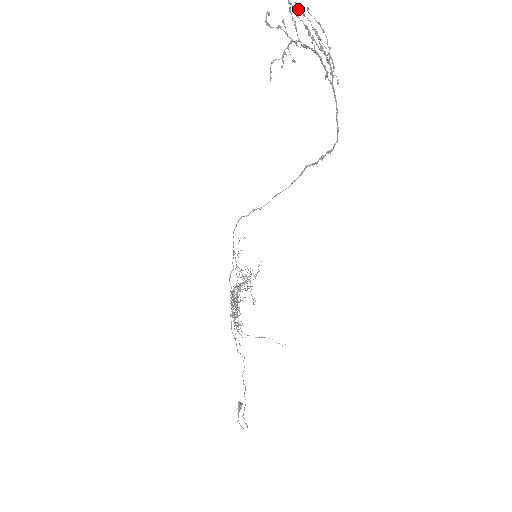
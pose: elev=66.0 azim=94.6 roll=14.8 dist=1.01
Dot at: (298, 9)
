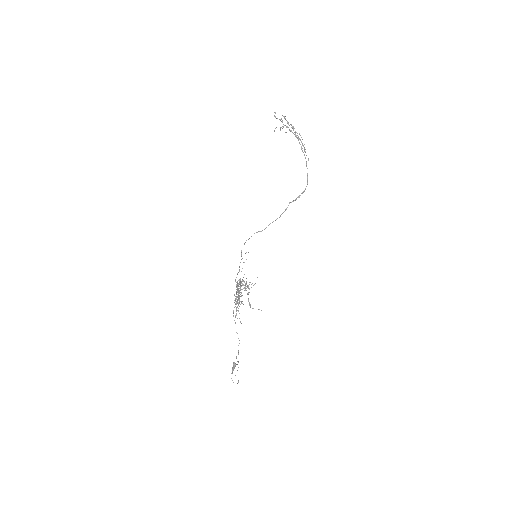
Dot at: occluded
